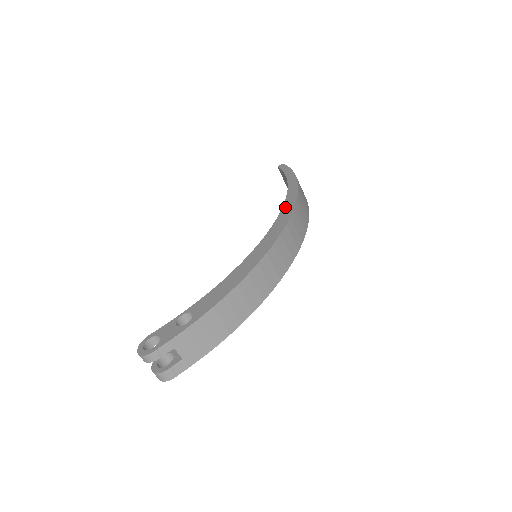
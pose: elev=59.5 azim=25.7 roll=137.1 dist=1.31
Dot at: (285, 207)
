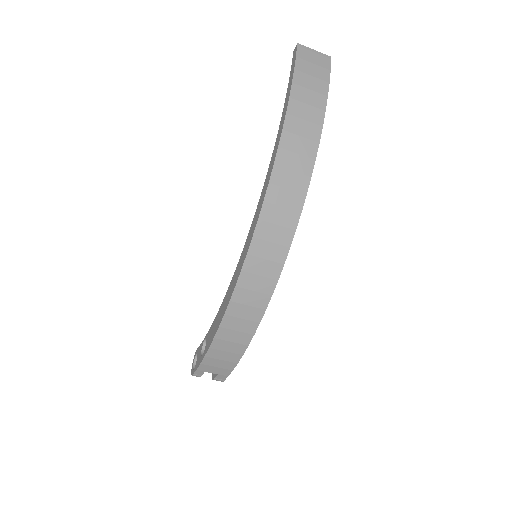
Dot at: (263, 189)
